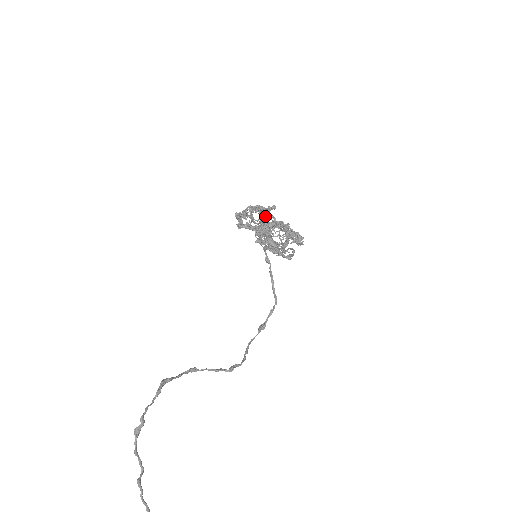
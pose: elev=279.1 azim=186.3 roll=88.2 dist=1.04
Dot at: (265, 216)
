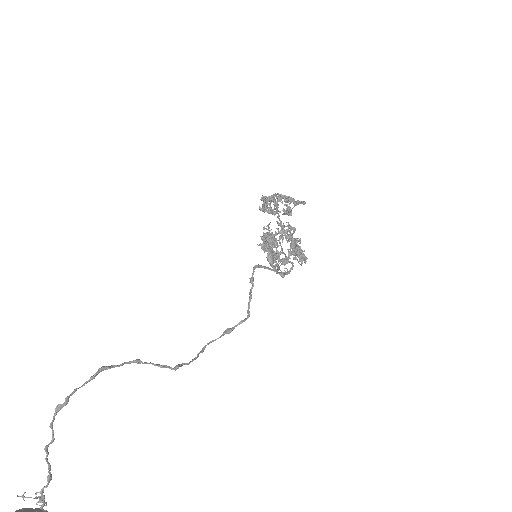
Dot at: occluded
